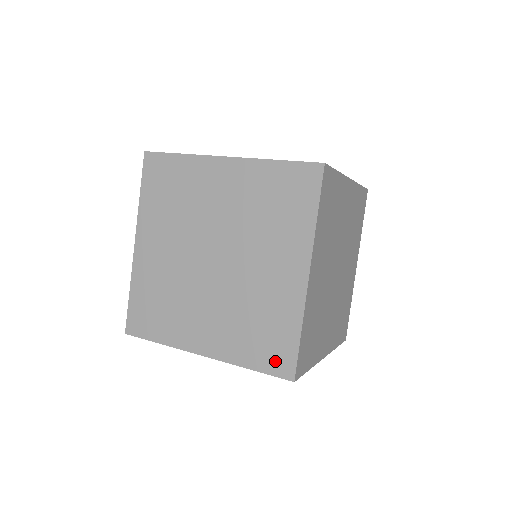
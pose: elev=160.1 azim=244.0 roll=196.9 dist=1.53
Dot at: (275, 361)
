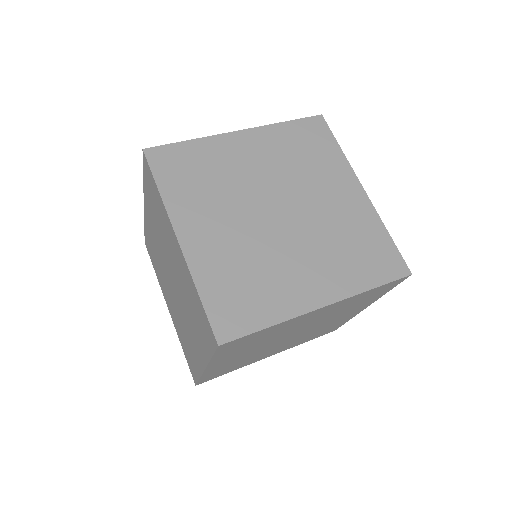
Dot at: occluded
